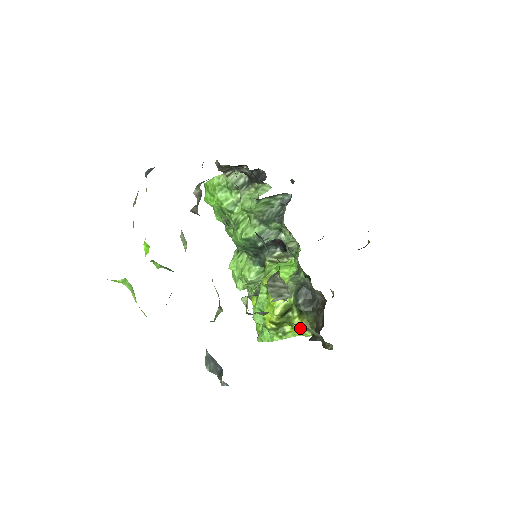
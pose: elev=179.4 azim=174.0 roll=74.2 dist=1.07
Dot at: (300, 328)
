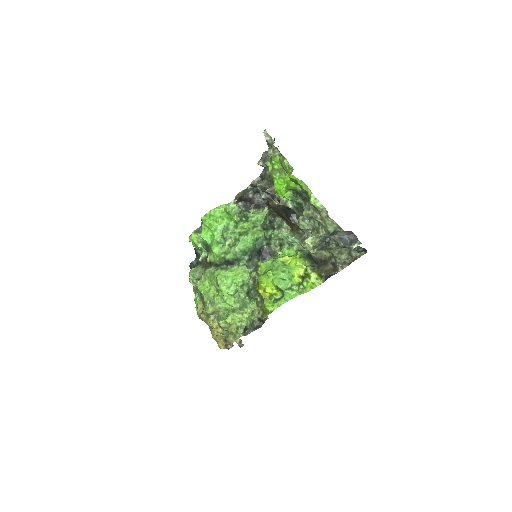
Dot at: (317, 277)
